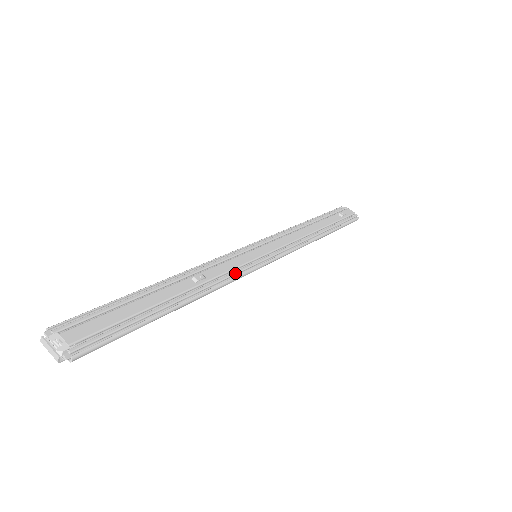
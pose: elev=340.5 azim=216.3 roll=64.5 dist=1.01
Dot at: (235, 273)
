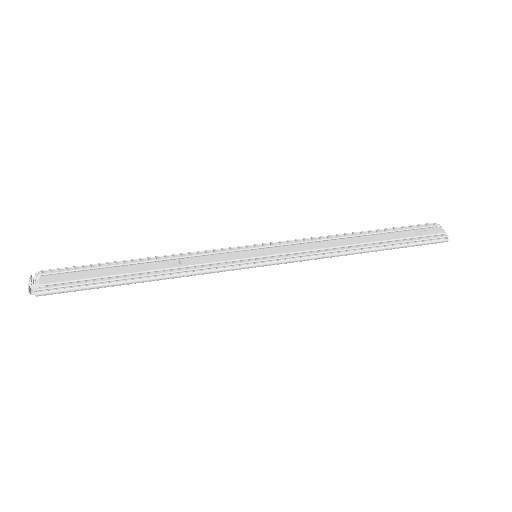
Dot at: (213, 266)
